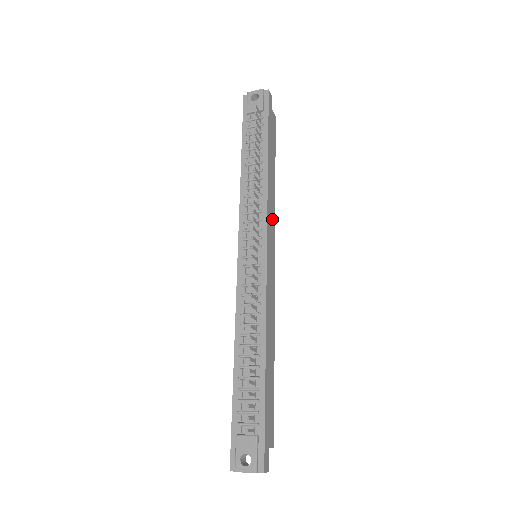
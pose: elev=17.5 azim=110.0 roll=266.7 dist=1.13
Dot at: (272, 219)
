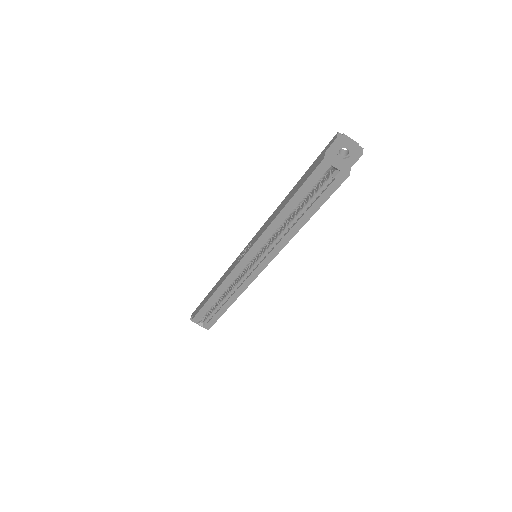
Dot at: occluded
